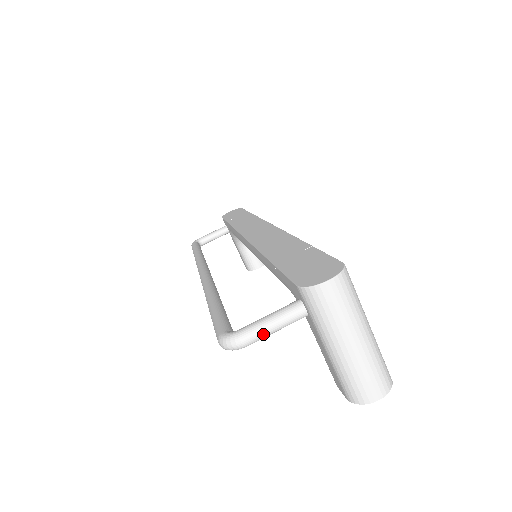
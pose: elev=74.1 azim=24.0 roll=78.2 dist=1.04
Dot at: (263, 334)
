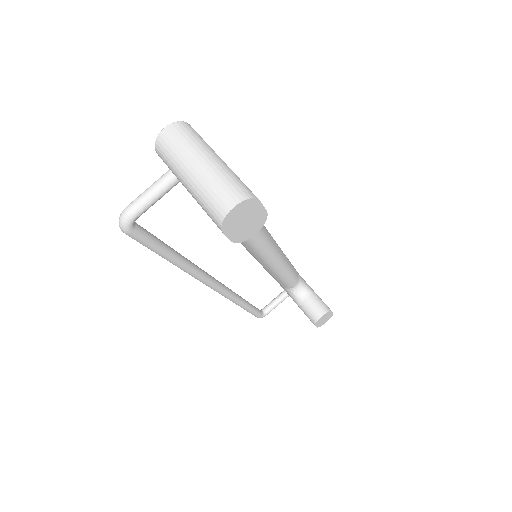
Dot at: (141, 200)
